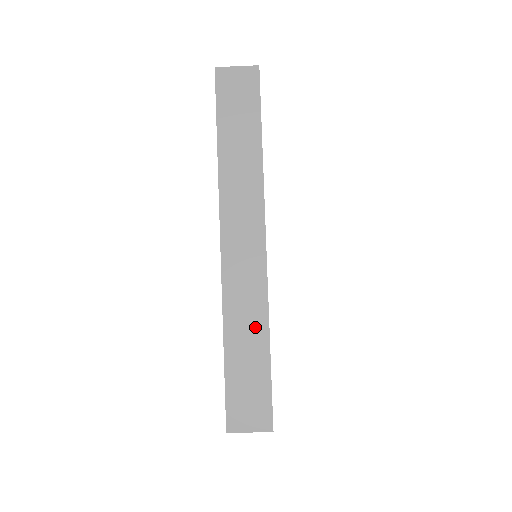
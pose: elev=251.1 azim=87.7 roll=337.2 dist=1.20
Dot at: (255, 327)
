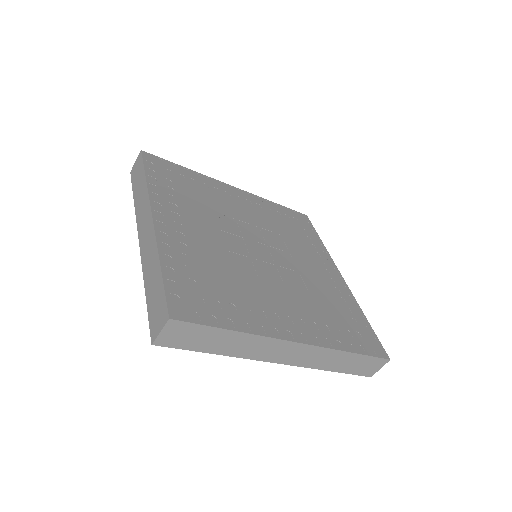
Dot at: (154, 264)
